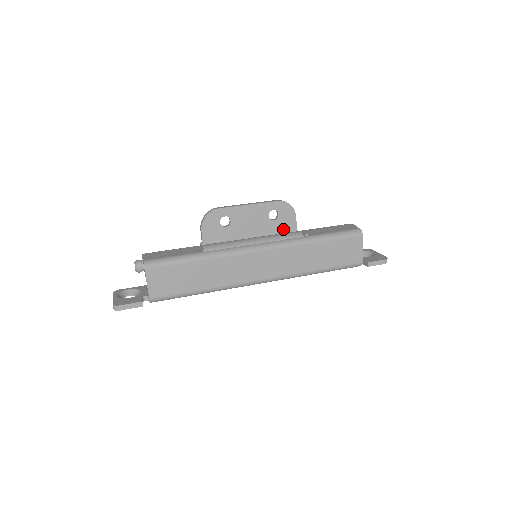
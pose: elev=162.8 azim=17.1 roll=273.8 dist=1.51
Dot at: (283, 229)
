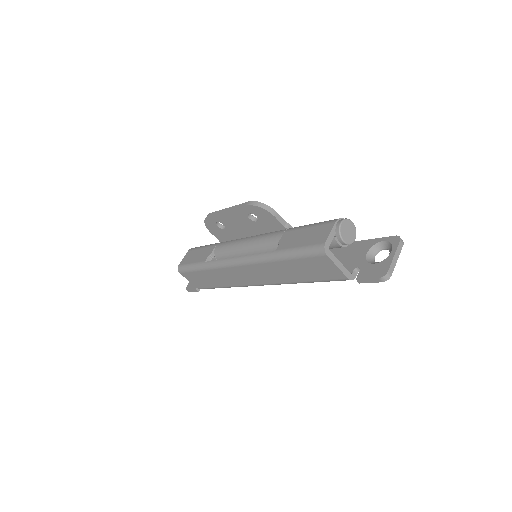
Dot at: (271, 228)
